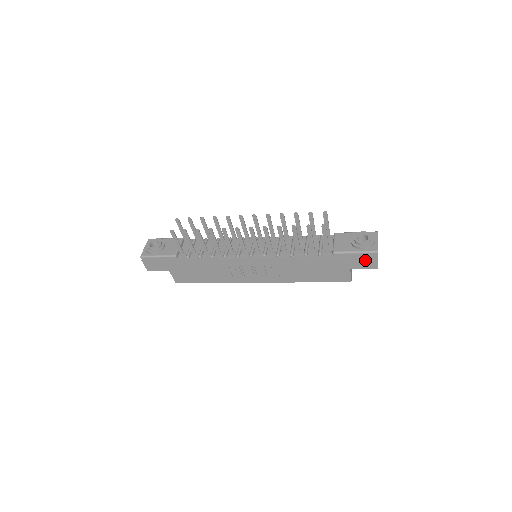
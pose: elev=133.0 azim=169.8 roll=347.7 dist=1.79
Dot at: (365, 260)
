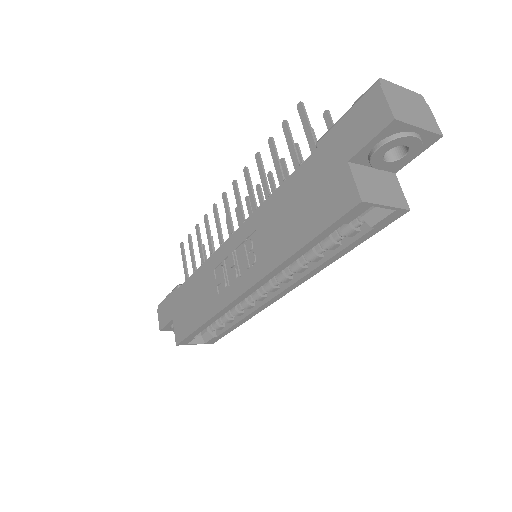
Dot at: (363, 116)
